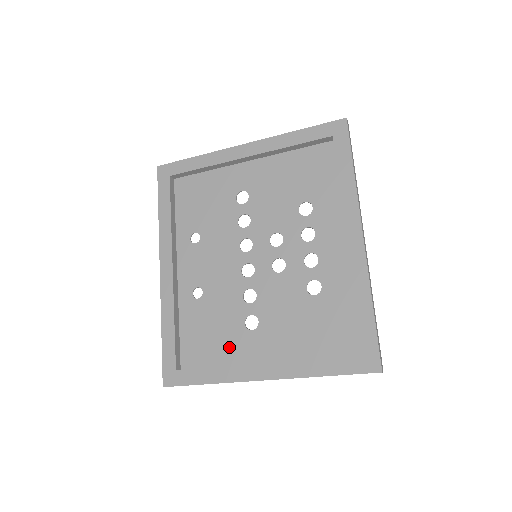
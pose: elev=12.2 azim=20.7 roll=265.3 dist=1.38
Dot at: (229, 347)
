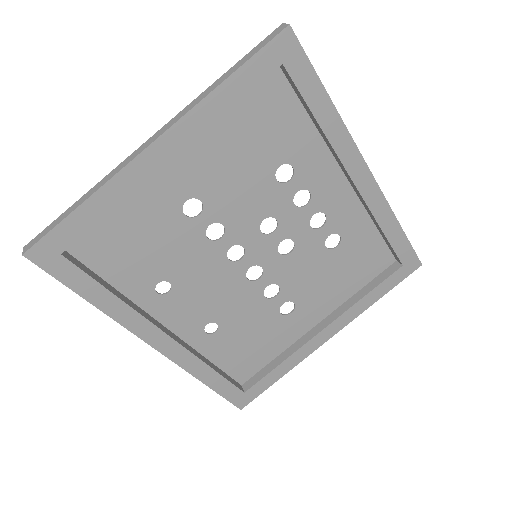
Dot at: (277, 339)
